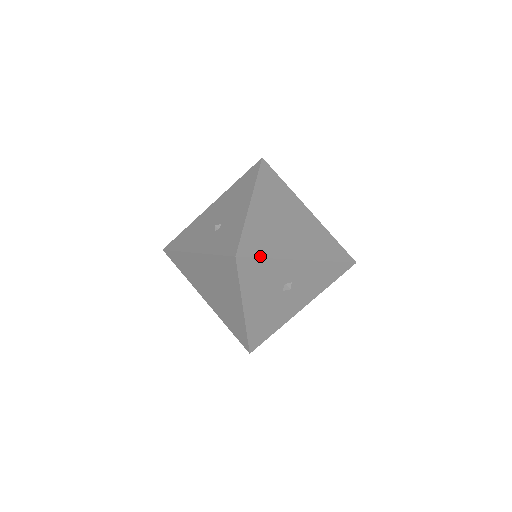
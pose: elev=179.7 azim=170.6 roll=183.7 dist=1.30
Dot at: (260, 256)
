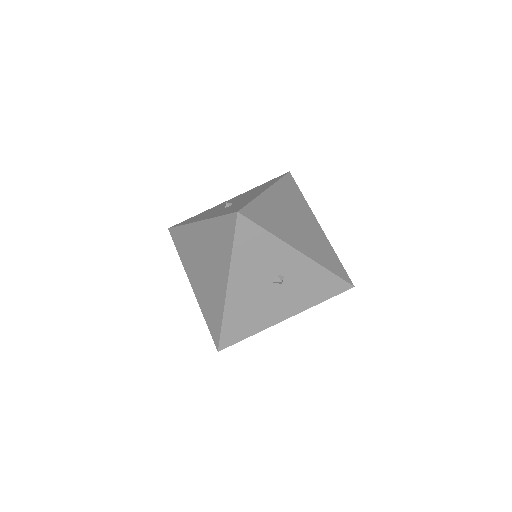
Dot at: (261, 225)
